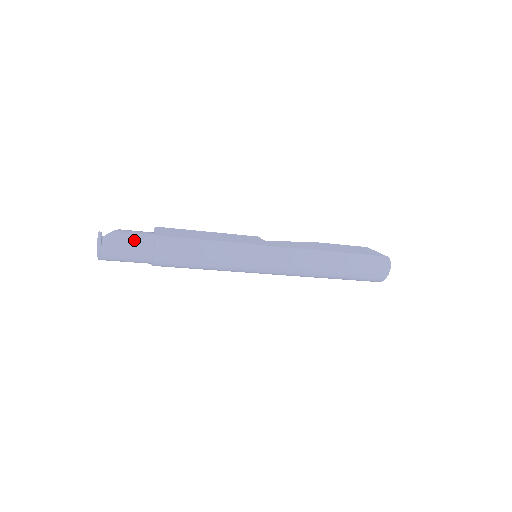
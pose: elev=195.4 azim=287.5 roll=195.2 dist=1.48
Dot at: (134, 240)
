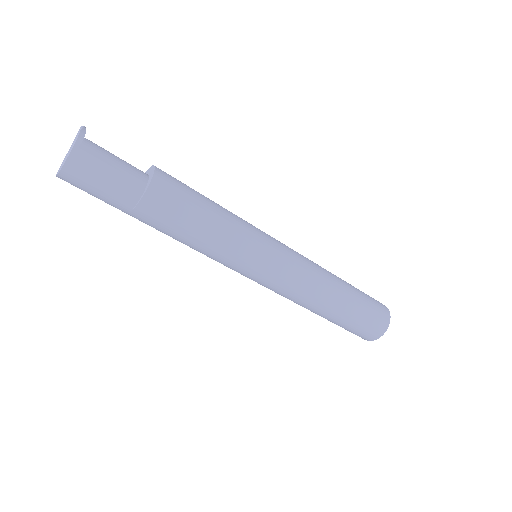
Dot at: (123, 160)
